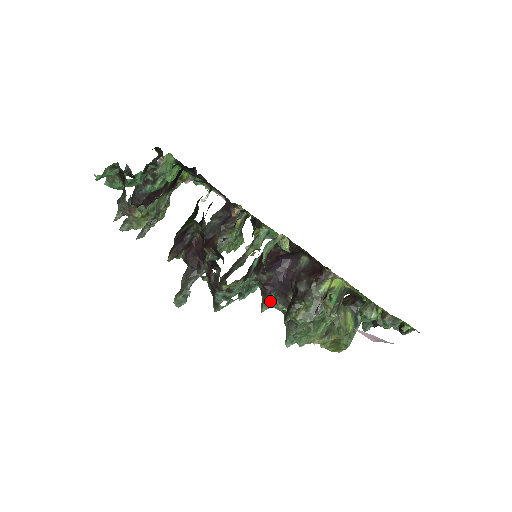
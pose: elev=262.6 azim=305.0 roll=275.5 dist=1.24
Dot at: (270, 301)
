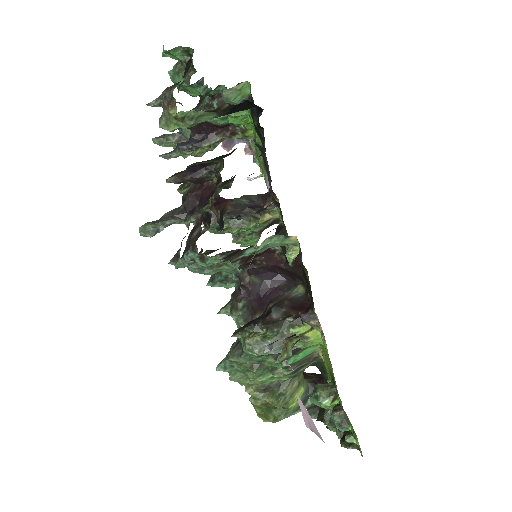
Dot at: (235, 307)
